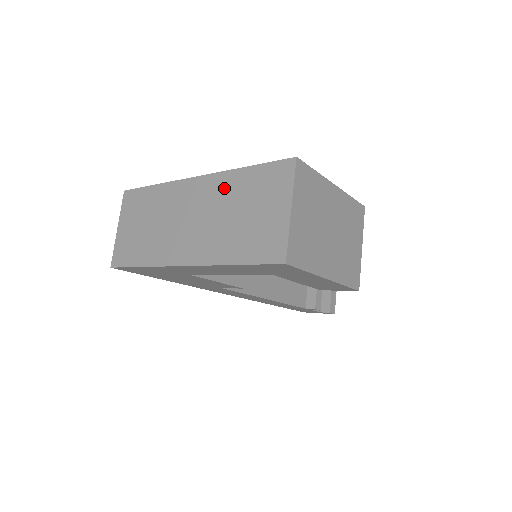
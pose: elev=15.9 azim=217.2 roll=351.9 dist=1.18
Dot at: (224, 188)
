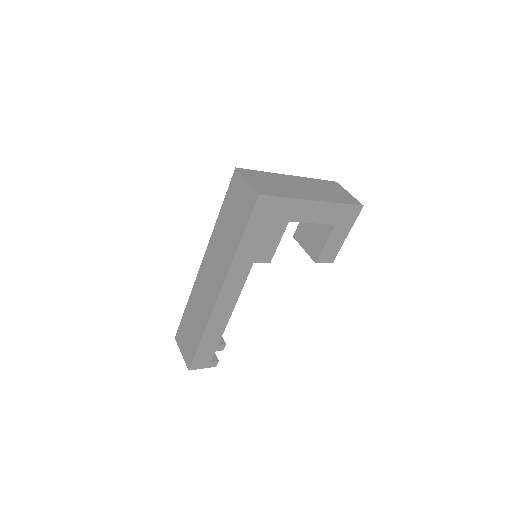
Dot at: (312, 182)
